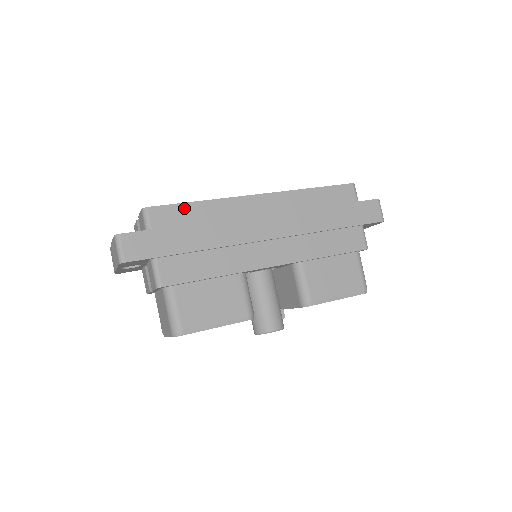
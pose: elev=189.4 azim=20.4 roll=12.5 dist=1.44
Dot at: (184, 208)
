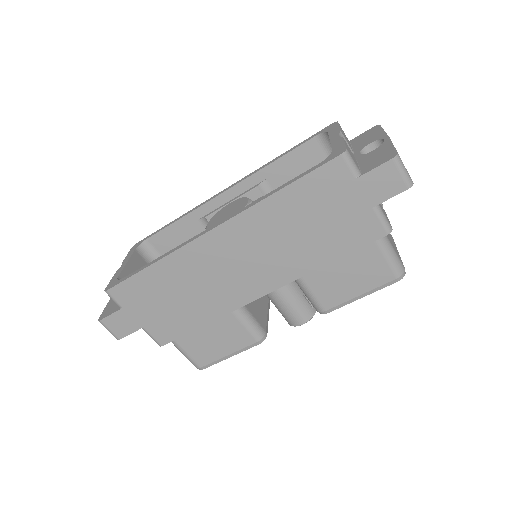
Dot at: (139, 278)
